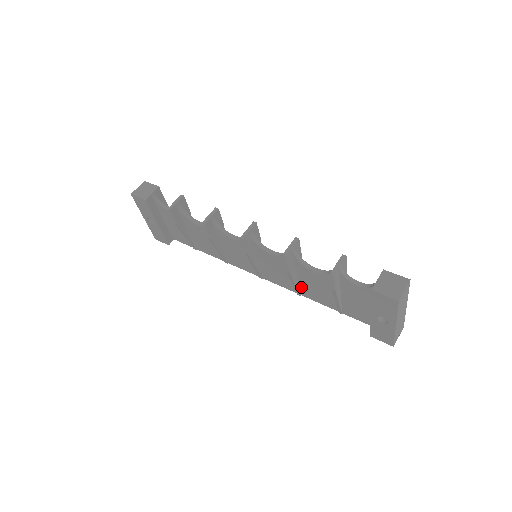
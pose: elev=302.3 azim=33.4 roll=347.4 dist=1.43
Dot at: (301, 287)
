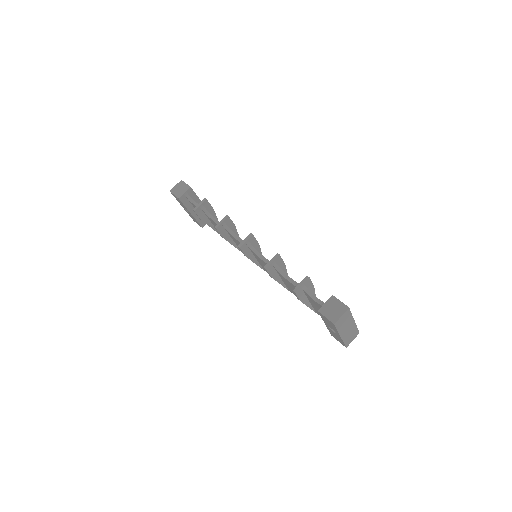
Dot at: (287, 286)
